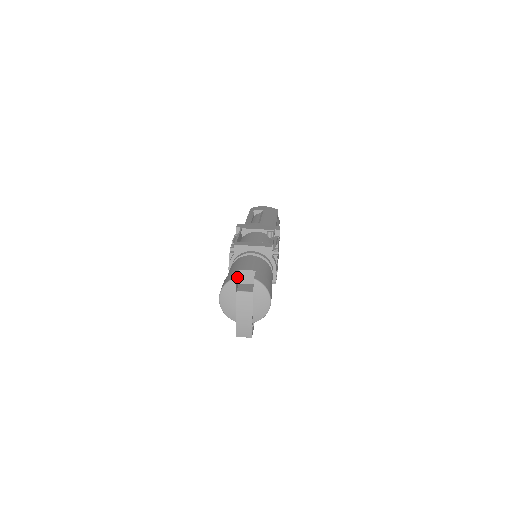
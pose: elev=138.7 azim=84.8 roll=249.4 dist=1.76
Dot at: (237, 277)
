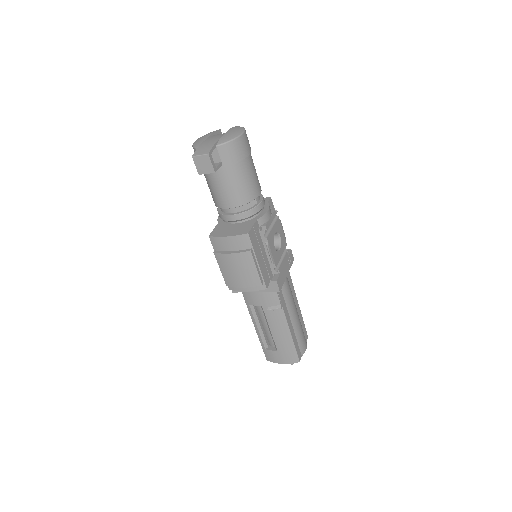
Dot at: occluded
